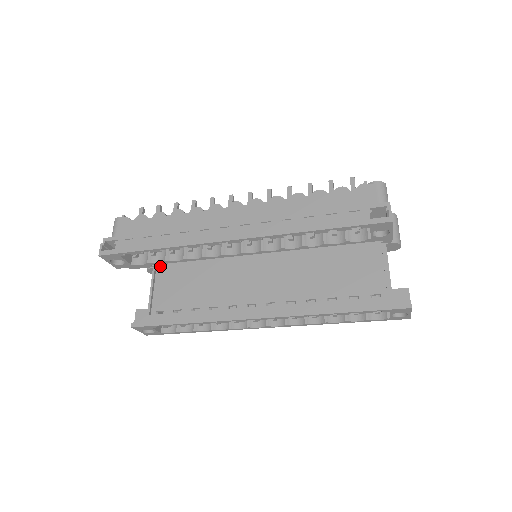
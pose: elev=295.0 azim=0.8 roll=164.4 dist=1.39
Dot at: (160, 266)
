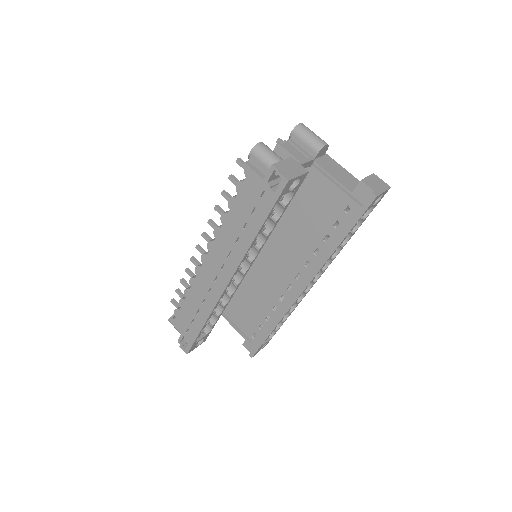
Dot at: occluded
